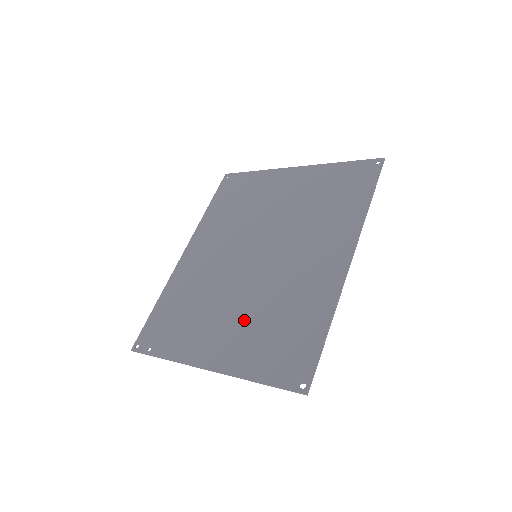
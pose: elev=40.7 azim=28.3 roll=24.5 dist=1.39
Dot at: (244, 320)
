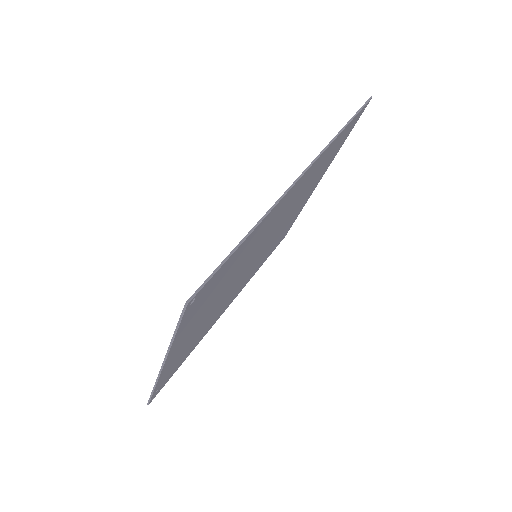
Dot at: occluded
